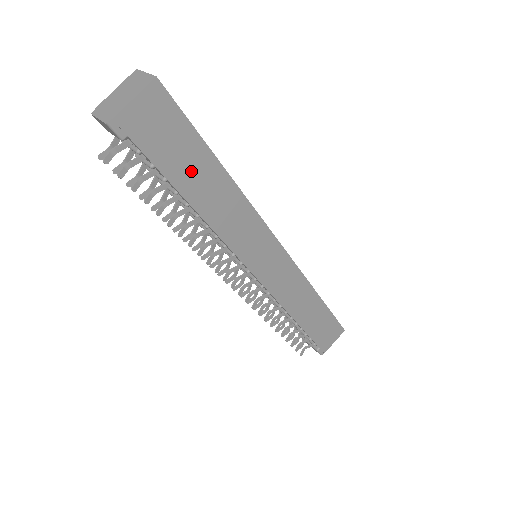
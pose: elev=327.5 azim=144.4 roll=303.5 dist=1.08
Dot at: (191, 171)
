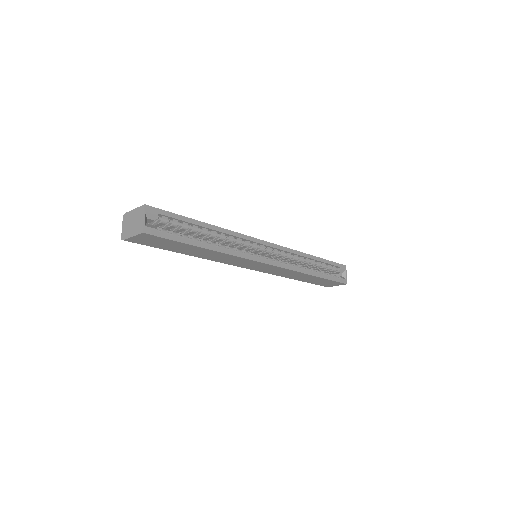
Dot at: (182, 249)
